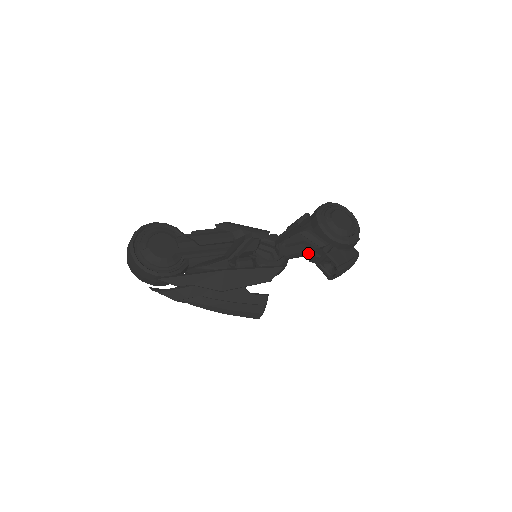
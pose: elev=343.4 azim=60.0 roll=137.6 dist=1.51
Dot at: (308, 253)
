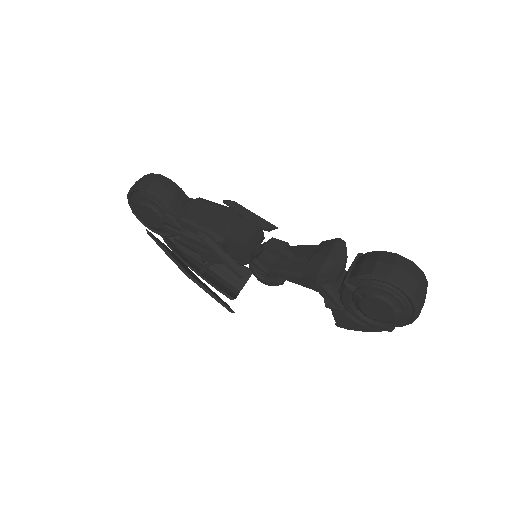
Dot at: occluded
